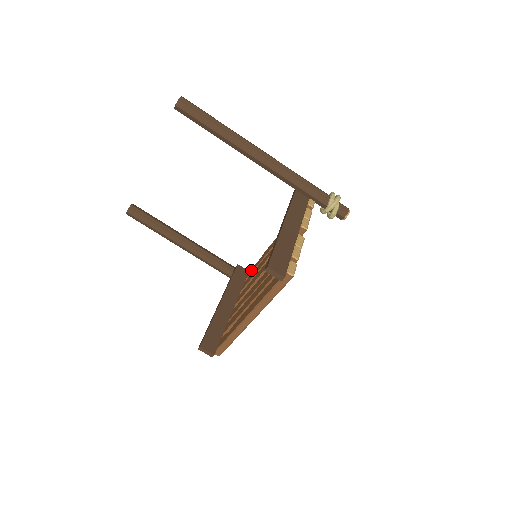
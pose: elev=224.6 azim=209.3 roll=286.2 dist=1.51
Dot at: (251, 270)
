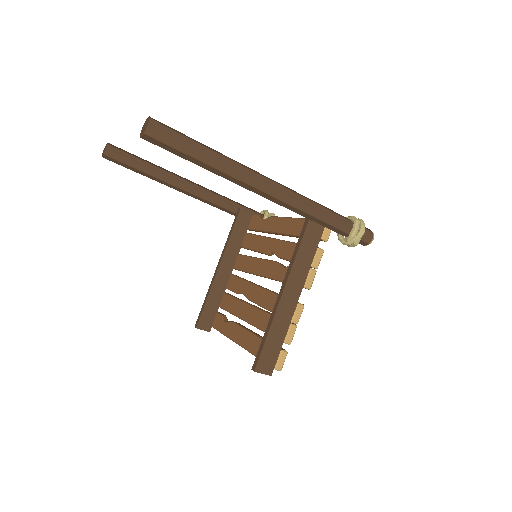
Dot at: (255, 222)
